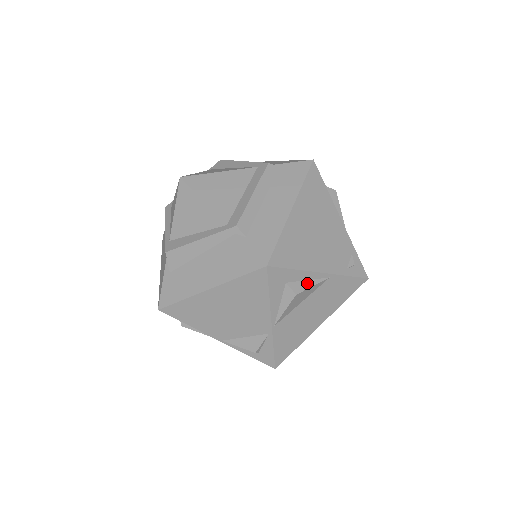
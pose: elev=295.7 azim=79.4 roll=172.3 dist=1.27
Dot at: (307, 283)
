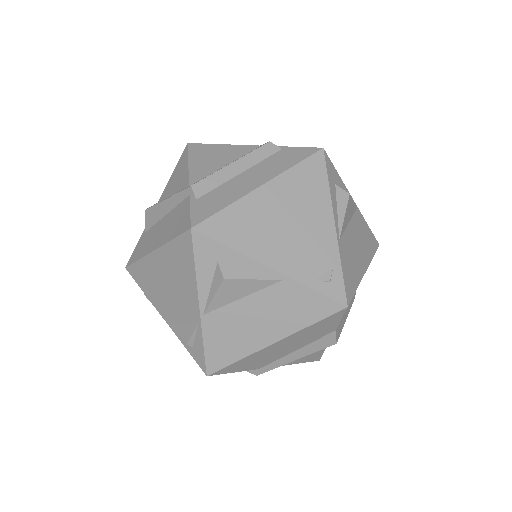
Dot at: (246, 273)
